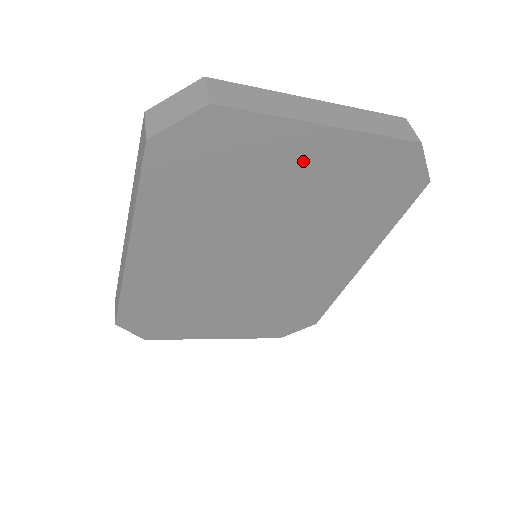
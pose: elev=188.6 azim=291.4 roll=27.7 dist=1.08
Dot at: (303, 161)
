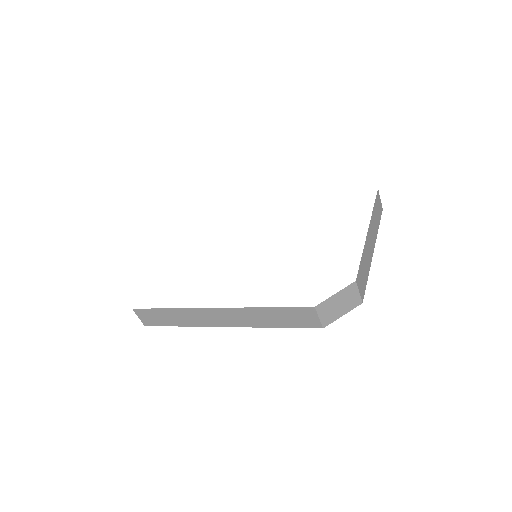
Dot at: occluded
